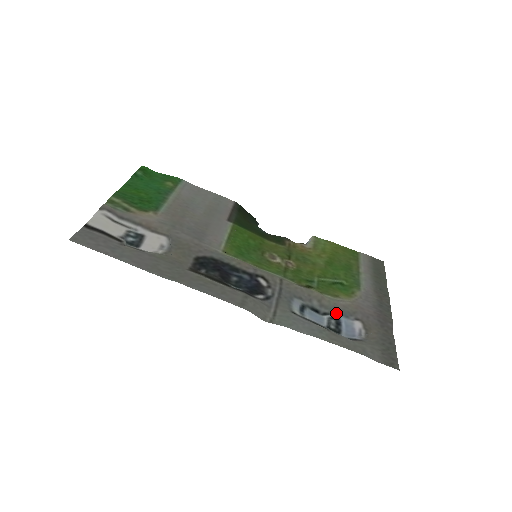
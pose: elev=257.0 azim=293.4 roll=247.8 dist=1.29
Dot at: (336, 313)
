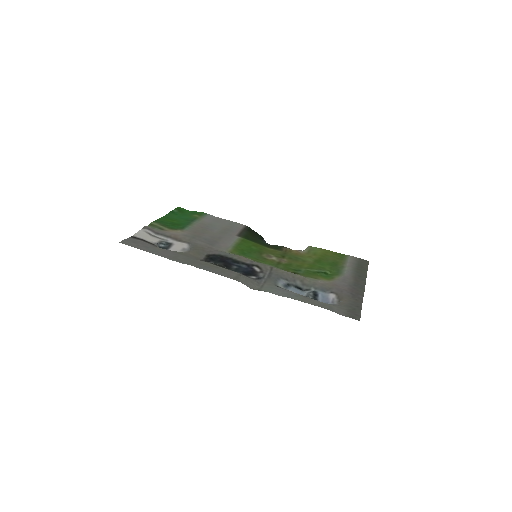
Dot at: (315, 289)
